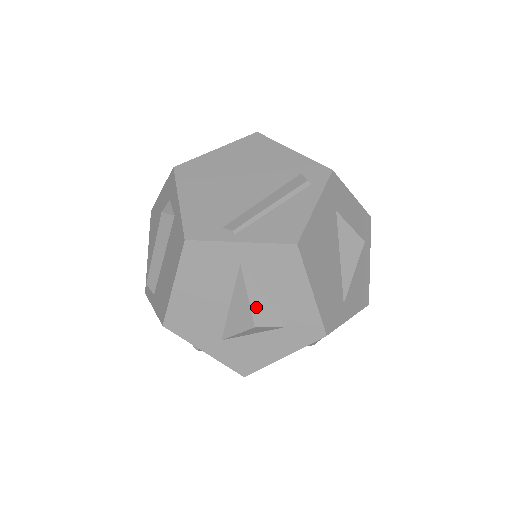
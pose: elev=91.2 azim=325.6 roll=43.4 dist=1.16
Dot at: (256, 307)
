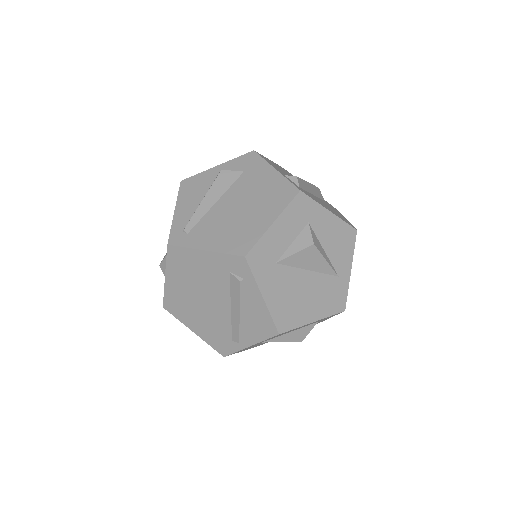
Dot at: (292, 338)
